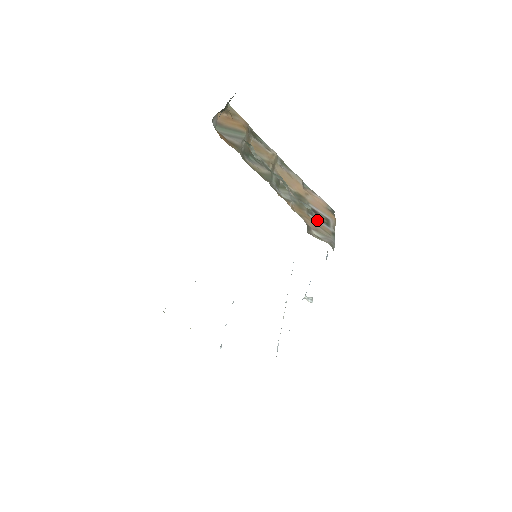
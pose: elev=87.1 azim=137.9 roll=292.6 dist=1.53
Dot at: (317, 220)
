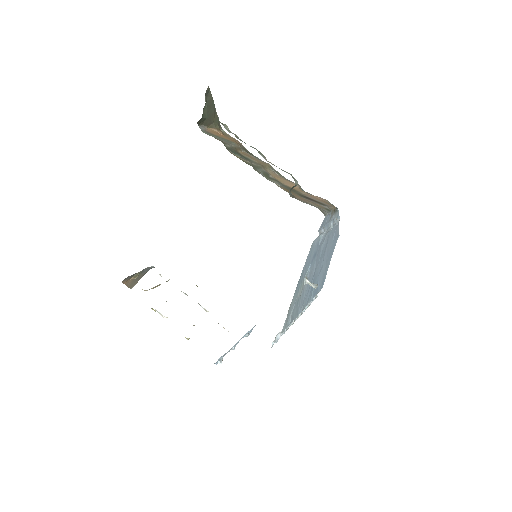
Dot at: (309, 200)
